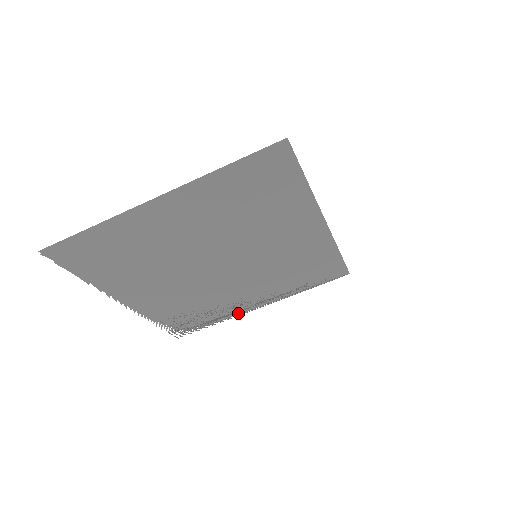
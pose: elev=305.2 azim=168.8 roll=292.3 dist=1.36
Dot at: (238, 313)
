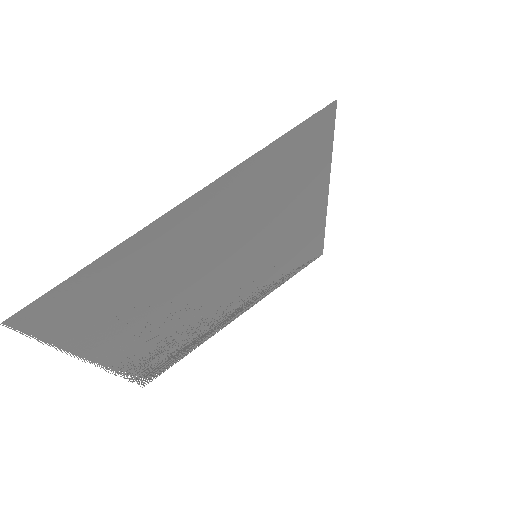
Dot at: (215, 331)
